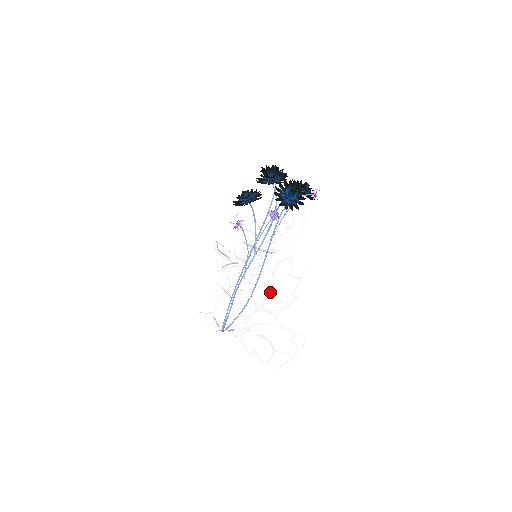
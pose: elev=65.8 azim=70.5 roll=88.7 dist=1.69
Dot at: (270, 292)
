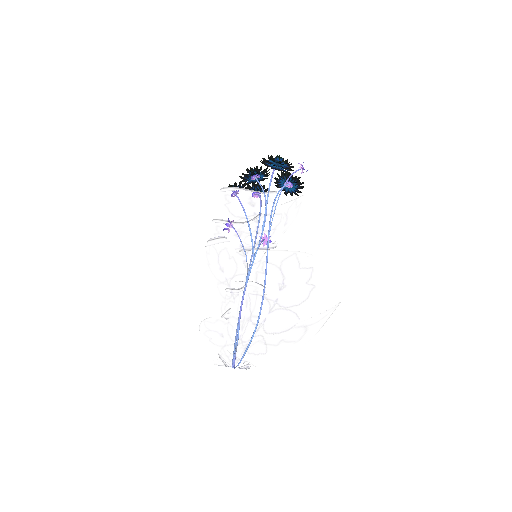
Dot at: (282, 284)
